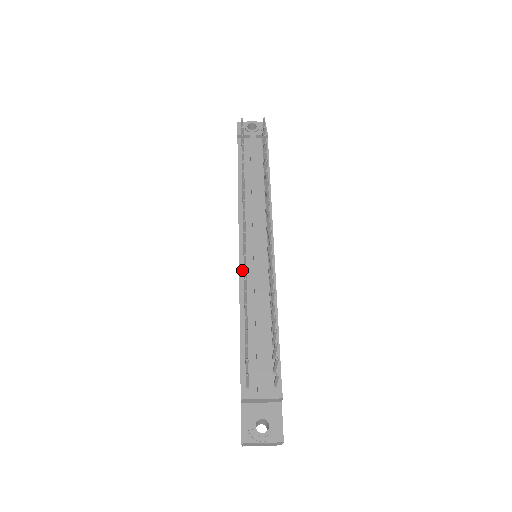
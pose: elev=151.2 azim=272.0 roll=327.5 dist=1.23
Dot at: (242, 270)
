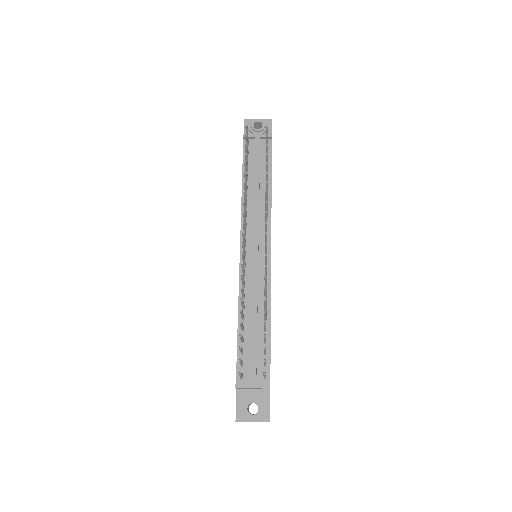
Dot at: (242, 273)
